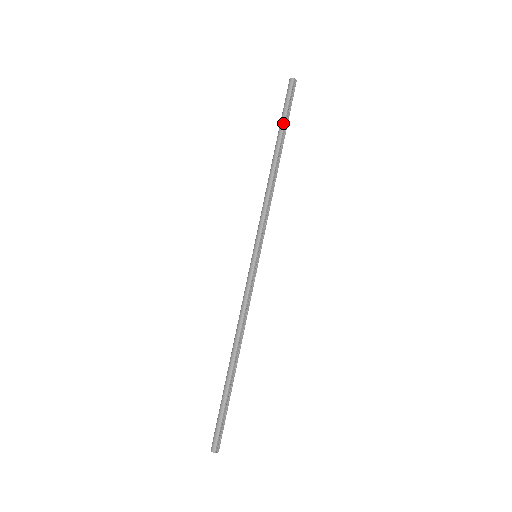
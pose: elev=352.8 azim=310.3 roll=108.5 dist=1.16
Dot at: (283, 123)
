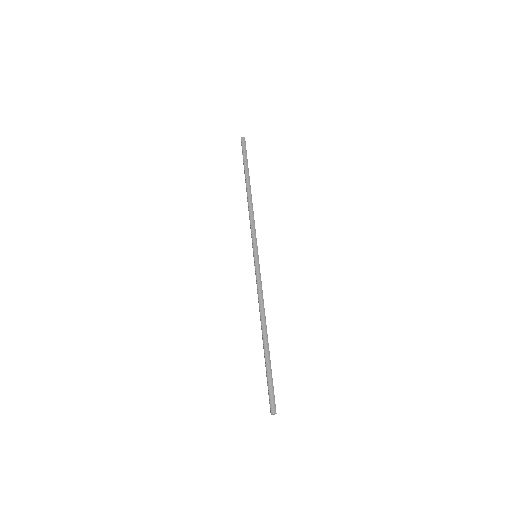
Dot at: (247, 165)
